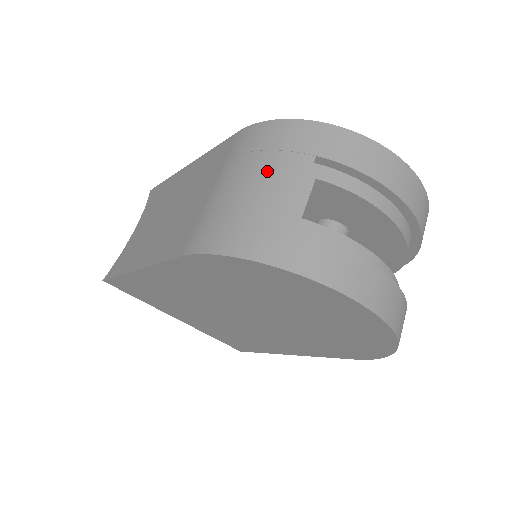
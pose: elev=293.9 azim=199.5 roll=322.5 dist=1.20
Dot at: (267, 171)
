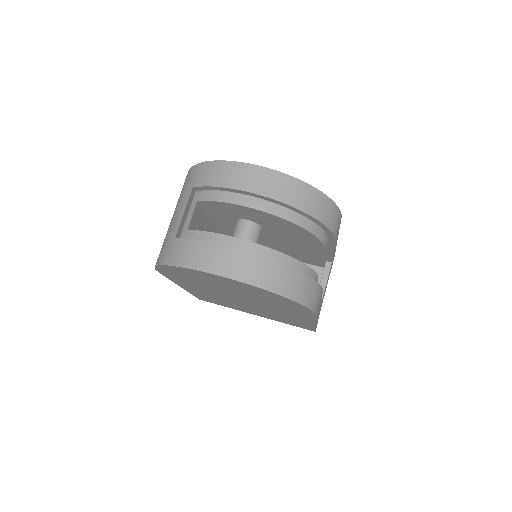
Dot at: (176, 208)
